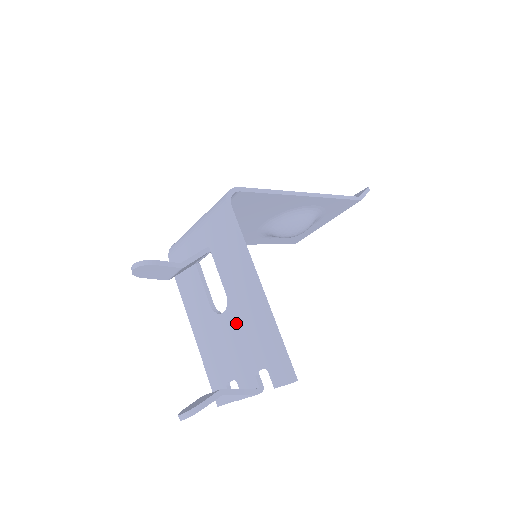
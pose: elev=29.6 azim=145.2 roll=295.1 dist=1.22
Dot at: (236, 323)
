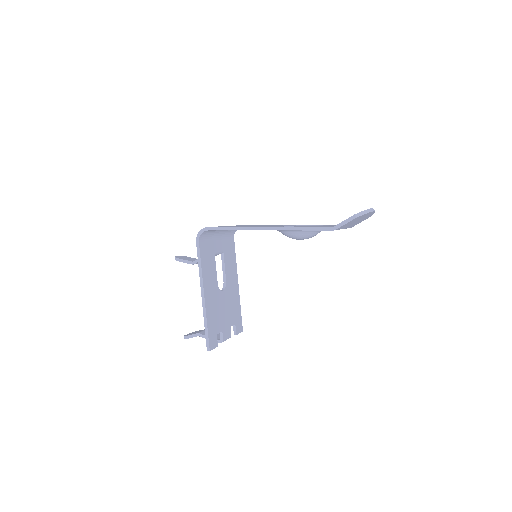
Dot at: occluded
